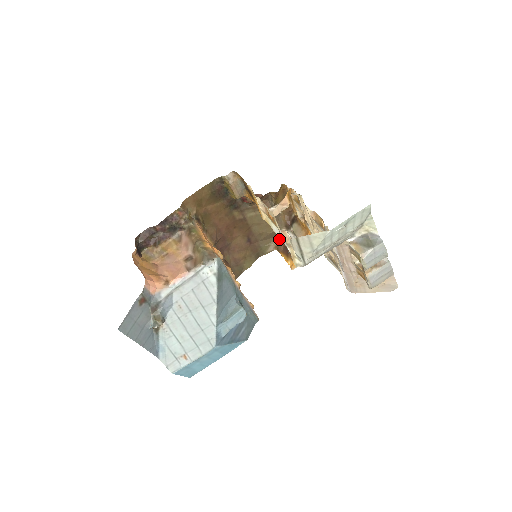
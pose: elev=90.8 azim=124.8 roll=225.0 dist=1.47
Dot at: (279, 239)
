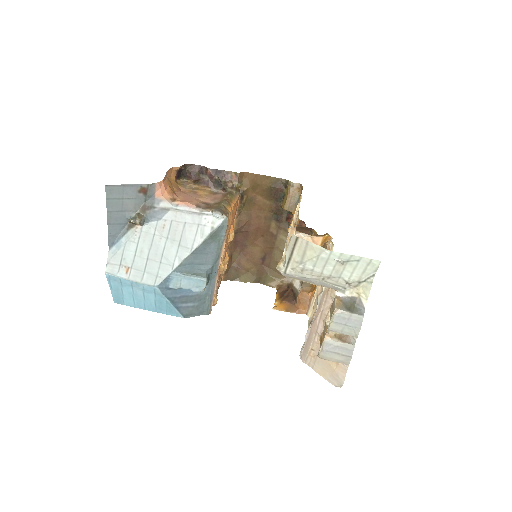
Dot at: (287, 281)
